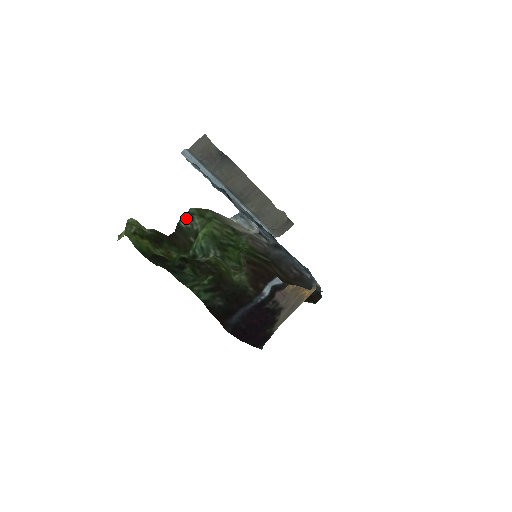
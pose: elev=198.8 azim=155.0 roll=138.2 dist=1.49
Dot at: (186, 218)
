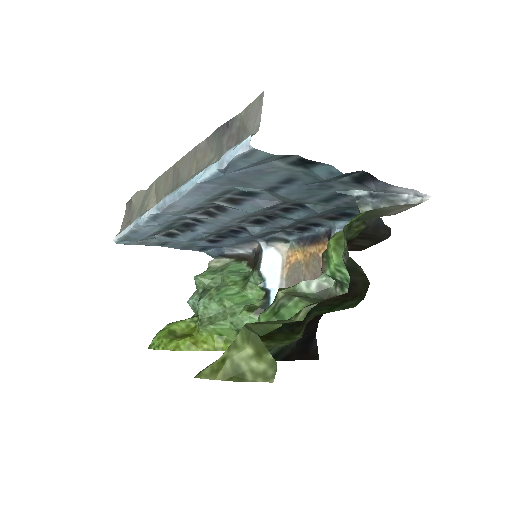
Dot at: (345, 247)
